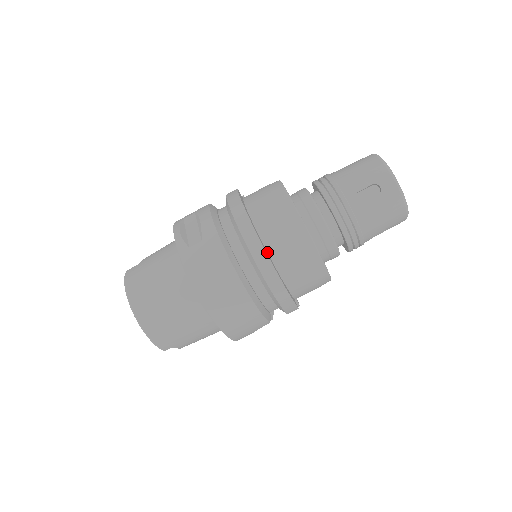
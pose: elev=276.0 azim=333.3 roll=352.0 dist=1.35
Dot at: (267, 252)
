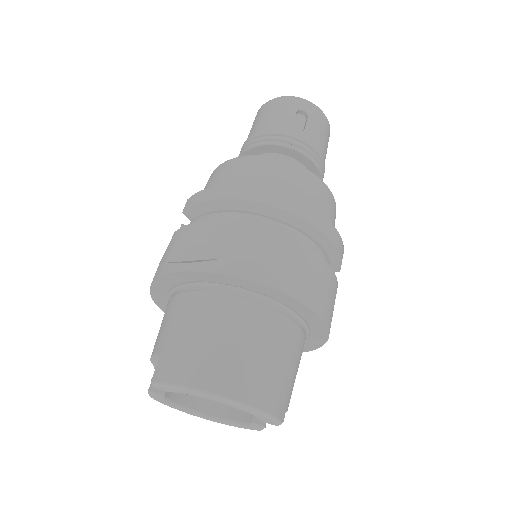
Dot at: occluded
